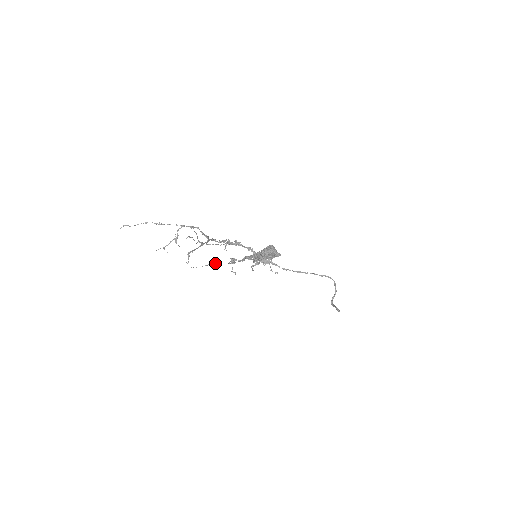
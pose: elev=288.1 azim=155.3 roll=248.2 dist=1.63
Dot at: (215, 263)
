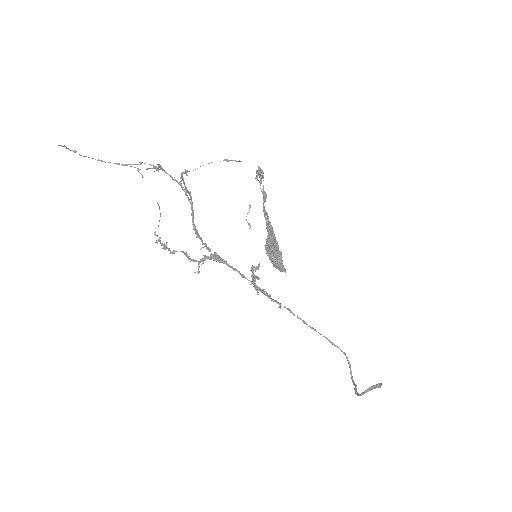
Dot at: (239, 160)
